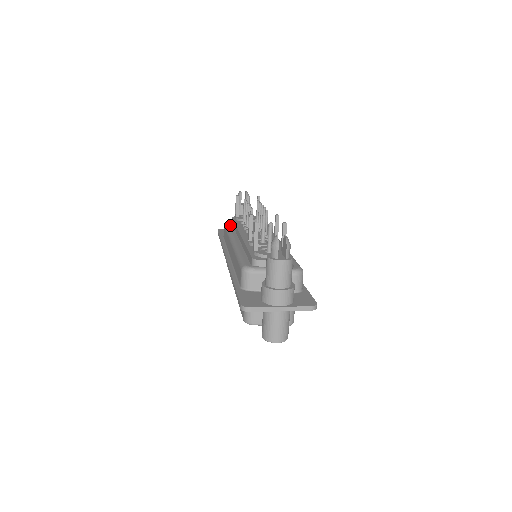
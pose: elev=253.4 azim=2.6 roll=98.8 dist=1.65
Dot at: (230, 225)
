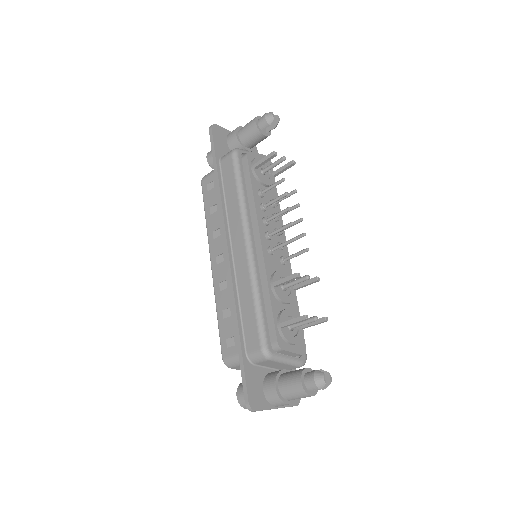
Dot at: (243, 176)
